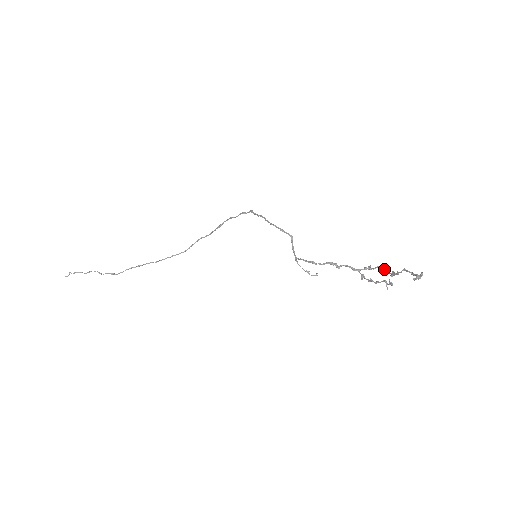
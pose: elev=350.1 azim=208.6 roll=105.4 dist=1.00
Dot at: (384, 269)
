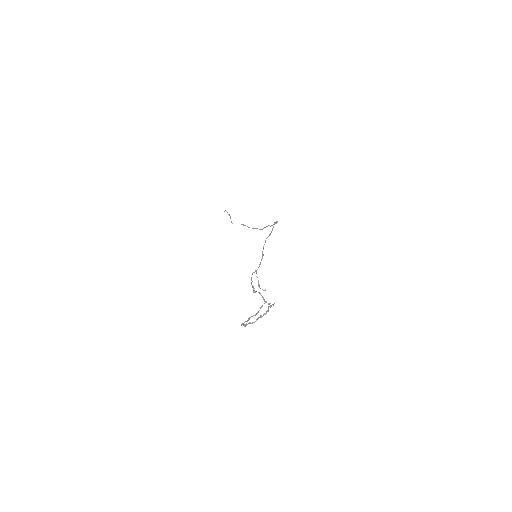
Dot at: (267, 311)
